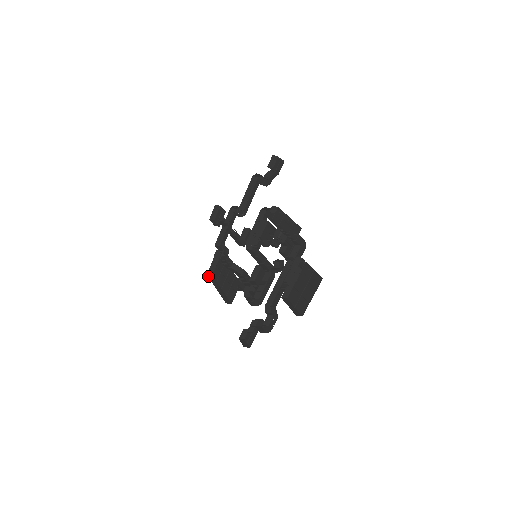
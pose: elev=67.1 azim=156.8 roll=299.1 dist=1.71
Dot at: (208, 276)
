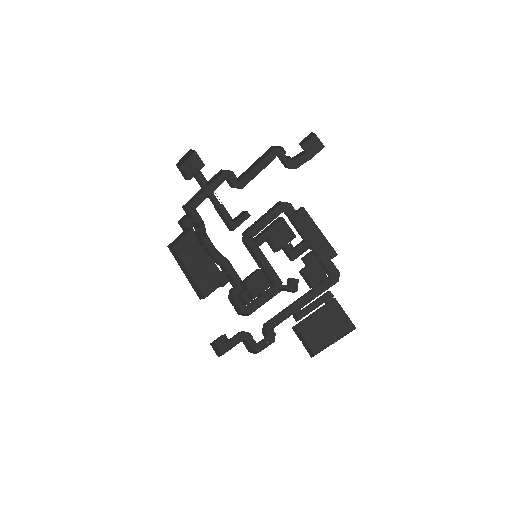
Dot at: (170, 249)
